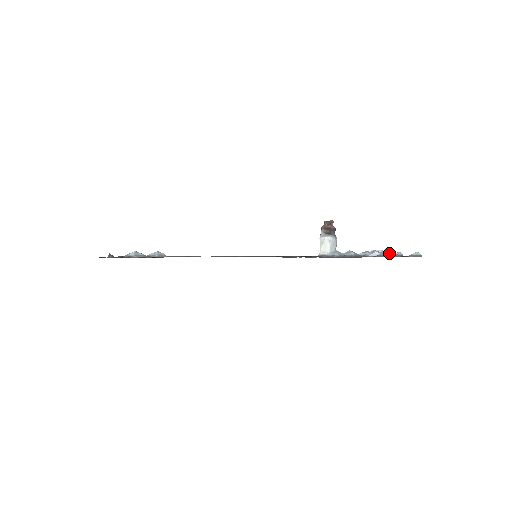
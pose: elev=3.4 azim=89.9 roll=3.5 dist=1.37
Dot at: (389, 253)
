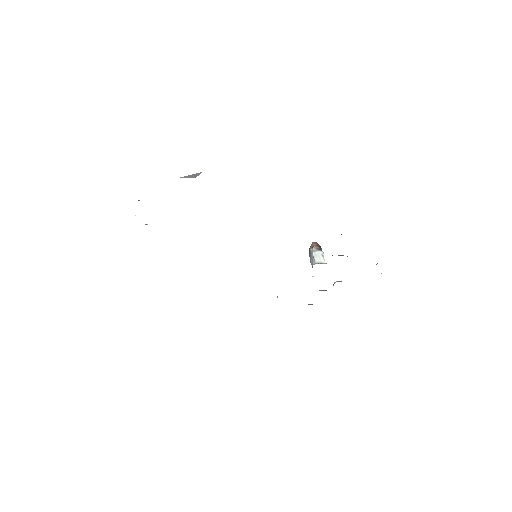
Dot at: occluded
